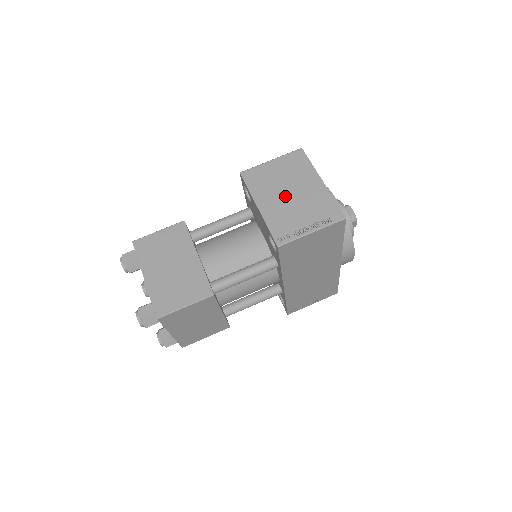
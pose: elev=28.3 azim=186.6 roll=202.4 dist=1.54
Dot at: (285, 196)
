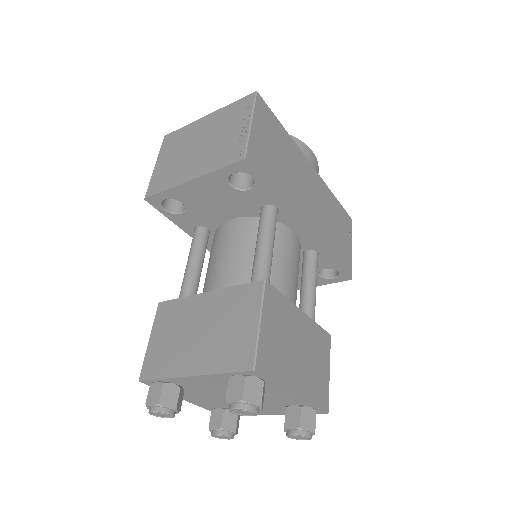
Dot at: (197, 151)
